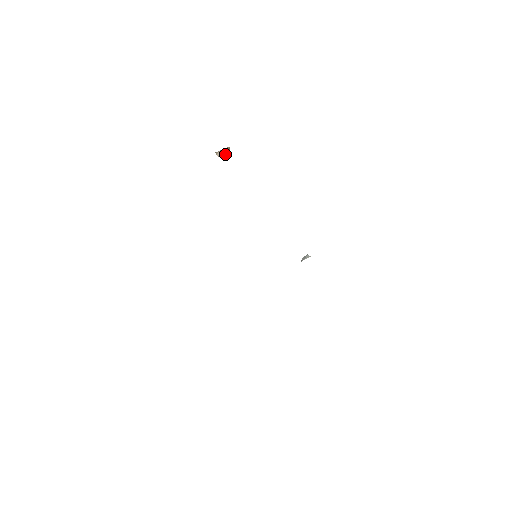
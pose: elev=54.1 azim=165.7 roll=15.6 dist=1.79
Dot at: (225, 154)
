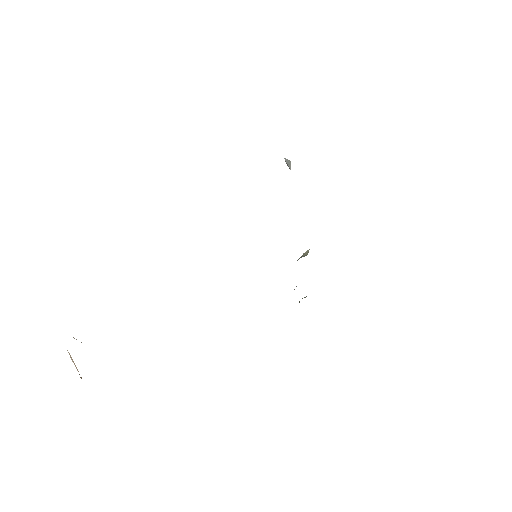
Dot at: occluded
